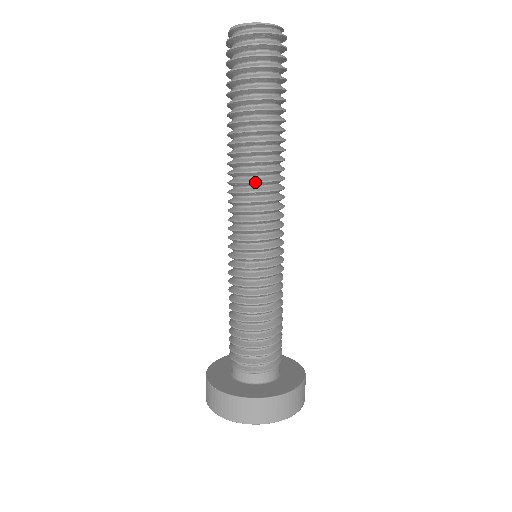
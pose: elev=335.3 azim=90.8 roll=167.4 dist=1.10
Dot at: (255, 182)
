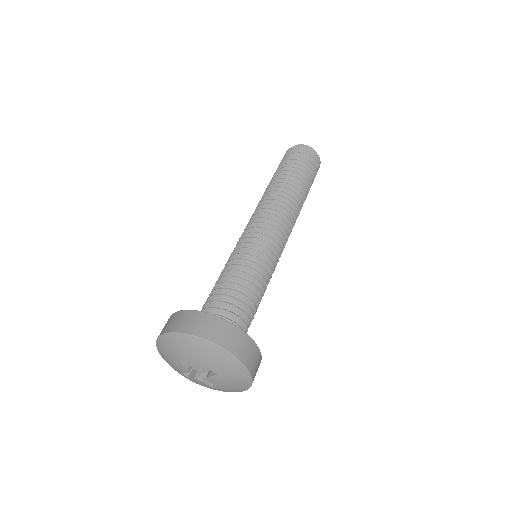
Dot at: (262, 201)
